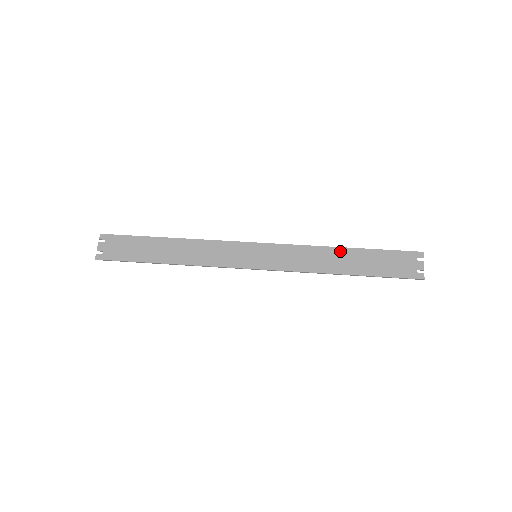
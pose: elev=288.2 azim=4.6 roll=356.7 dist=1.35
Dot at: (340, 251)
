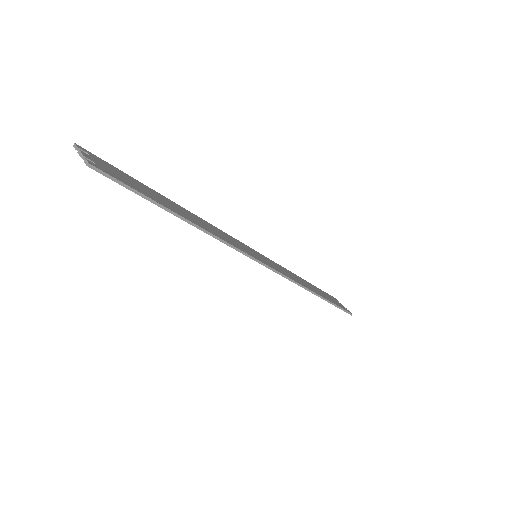
Dot at: (301, 278)
